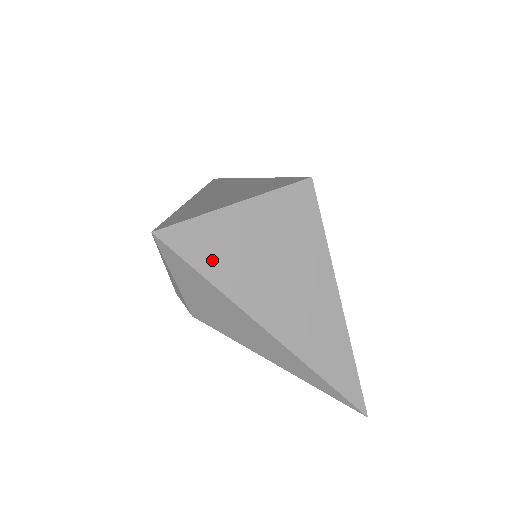
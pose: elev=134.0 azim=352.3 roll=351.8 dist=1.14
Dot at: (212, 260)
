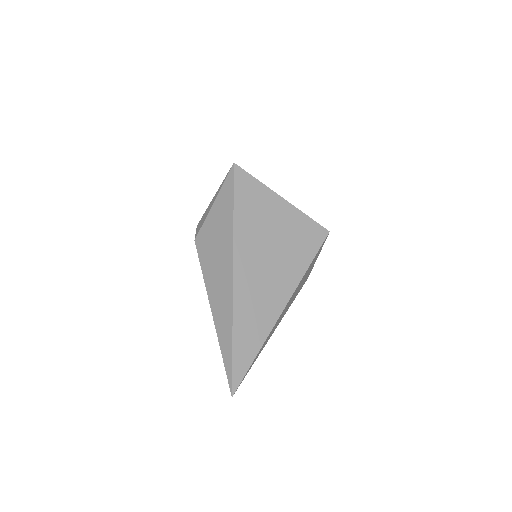
Dot at: (246, 207)
